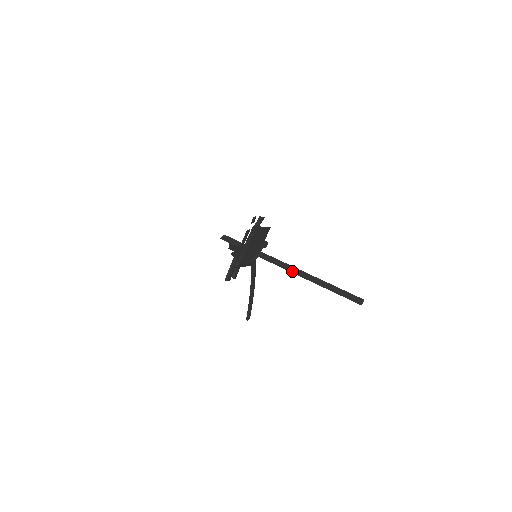
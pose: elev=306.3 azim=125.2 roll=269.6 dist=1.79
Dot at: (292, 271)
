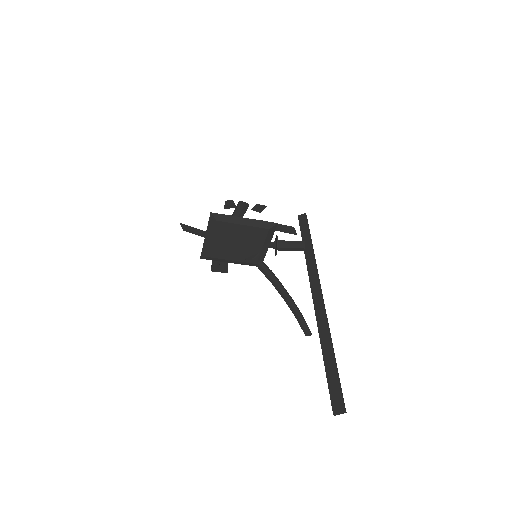
Dot at: (314, 301)
